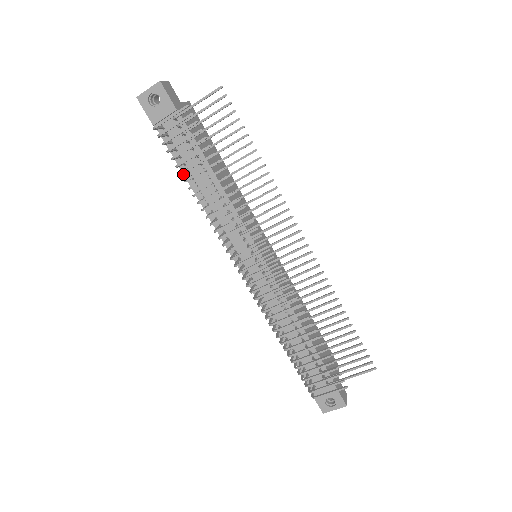
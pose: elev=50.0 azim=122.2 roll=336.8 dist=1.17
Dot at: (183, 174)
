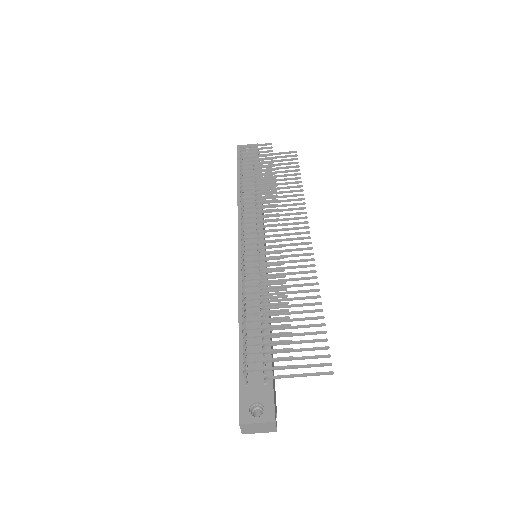
Dot at: (237, 185)
